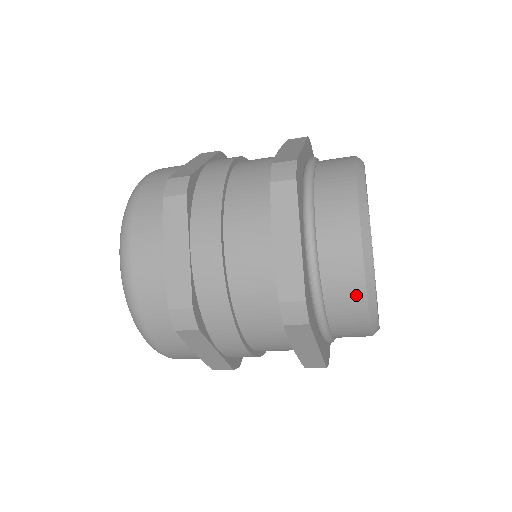
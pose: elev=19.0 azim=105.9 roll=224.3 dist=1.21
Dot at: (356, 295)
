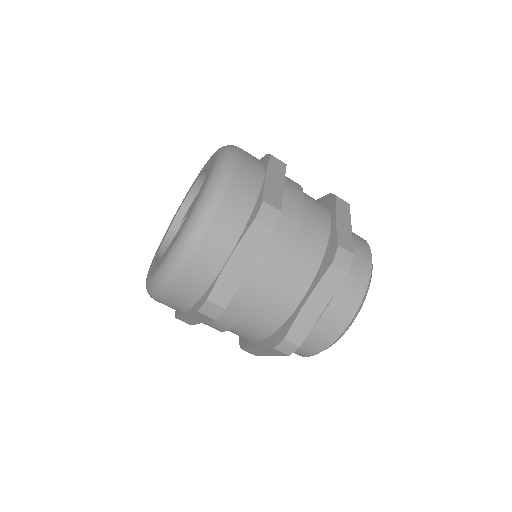
Dot at: (361, 285)
